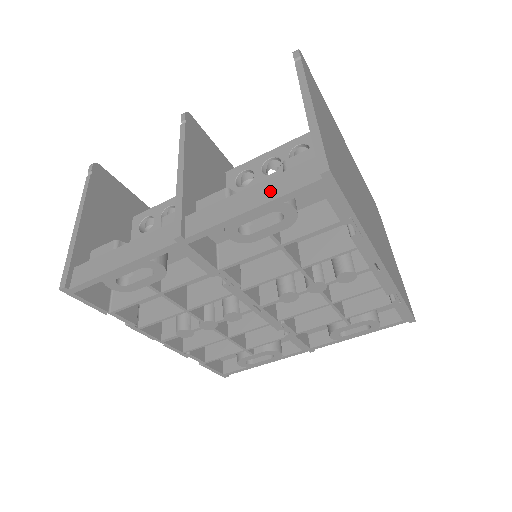
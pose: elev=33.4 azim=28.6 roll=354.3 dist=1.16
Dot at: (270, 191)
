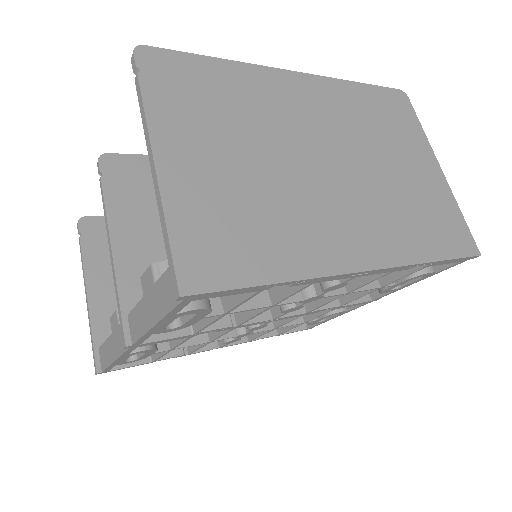
Dot at: (159, 304)
